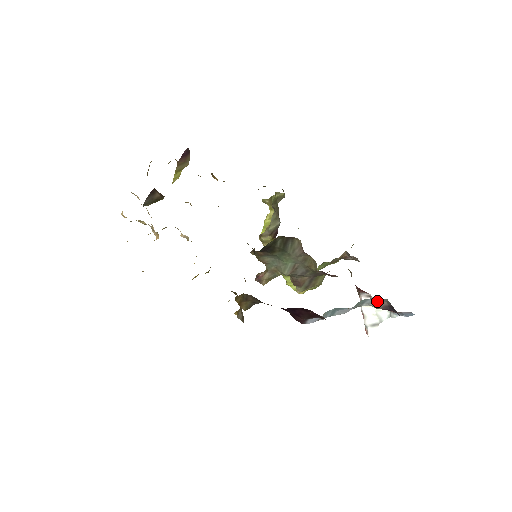
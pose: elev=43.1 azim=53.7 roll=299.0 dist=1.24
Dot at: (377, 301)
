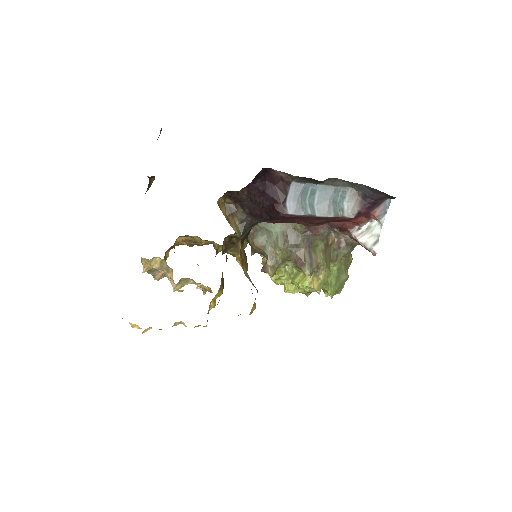
Dot at: (351, 201)
